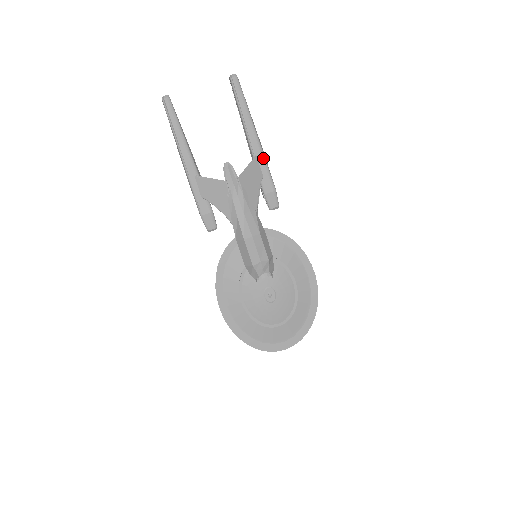
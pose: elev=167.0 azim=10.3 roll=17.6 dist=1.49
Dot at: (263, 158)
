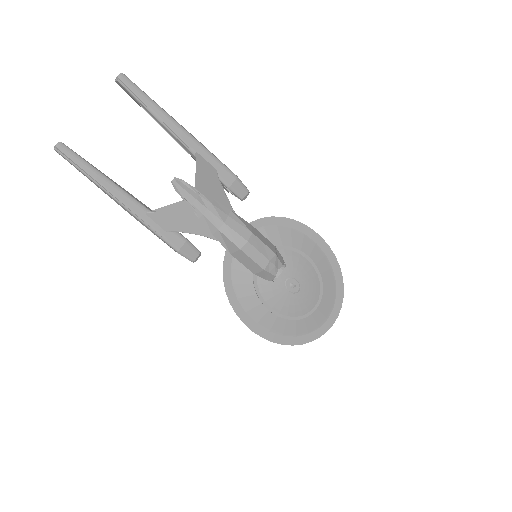
Dot at: (205, 150)
